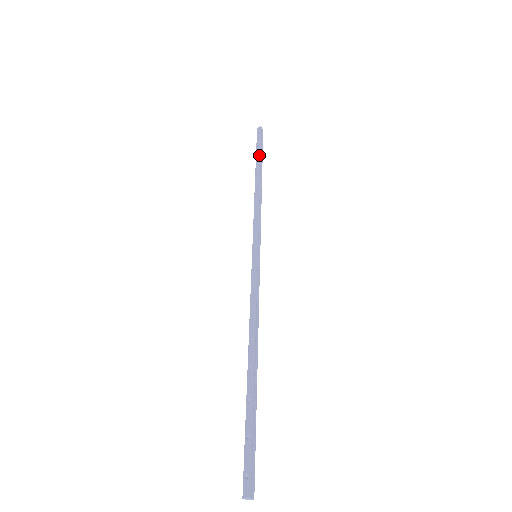
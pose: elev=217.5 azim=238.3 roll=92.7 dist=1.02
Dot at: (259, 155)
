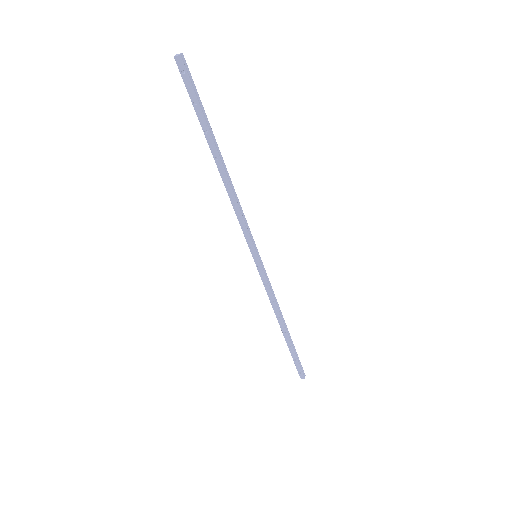
Dot at: (205, 124)
